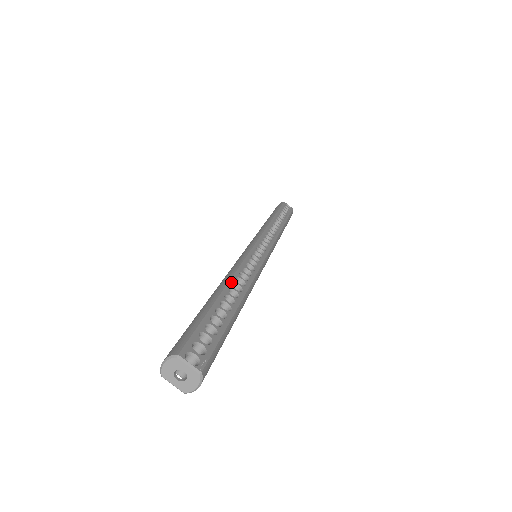
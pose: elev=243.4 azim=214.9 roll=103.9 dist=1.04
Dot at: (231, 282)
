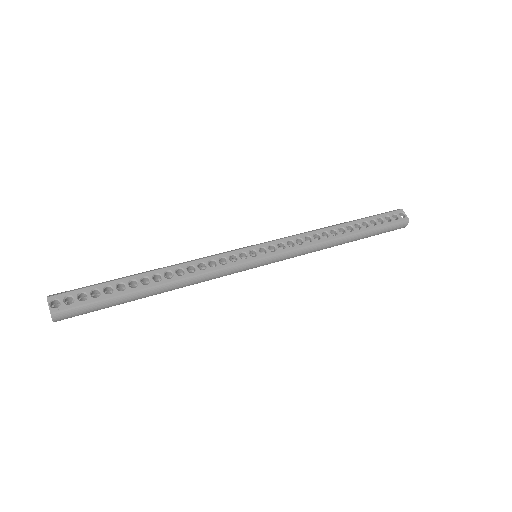
Dot at: (167, 269)
